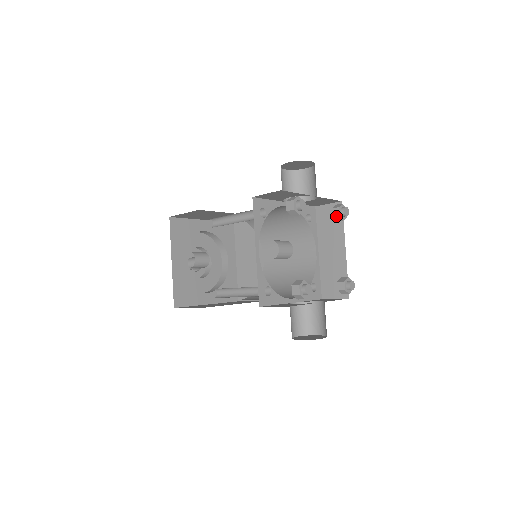
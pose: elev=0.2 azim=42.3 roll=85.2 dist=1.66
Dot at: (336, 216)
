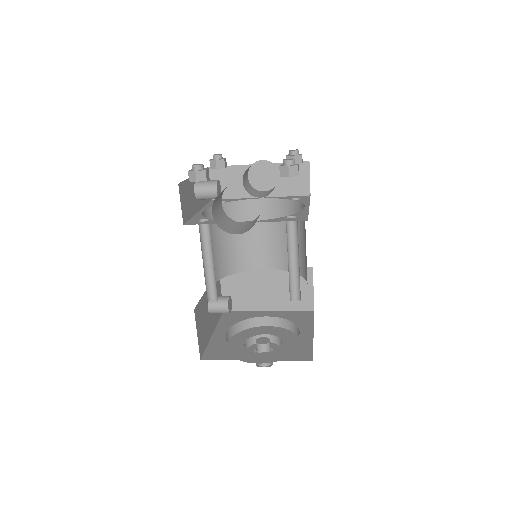
Dot at: occluded
